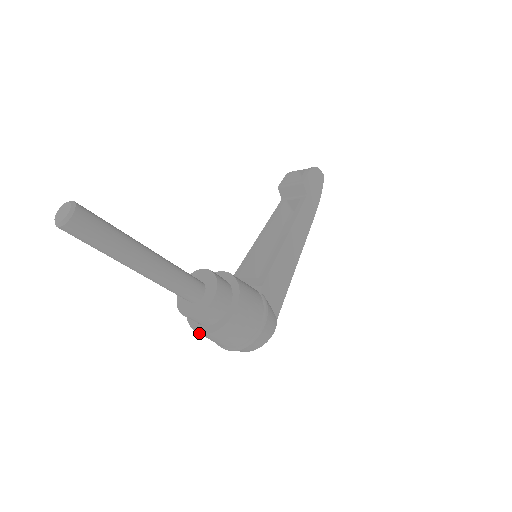
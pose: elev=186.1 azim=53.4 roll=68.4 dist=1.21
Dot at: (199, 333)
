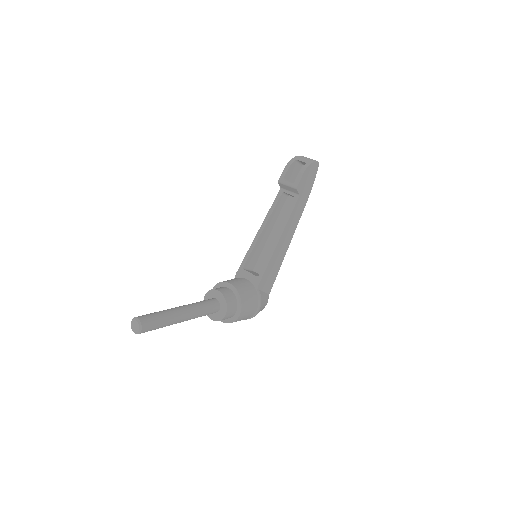
Dot at: occluded
